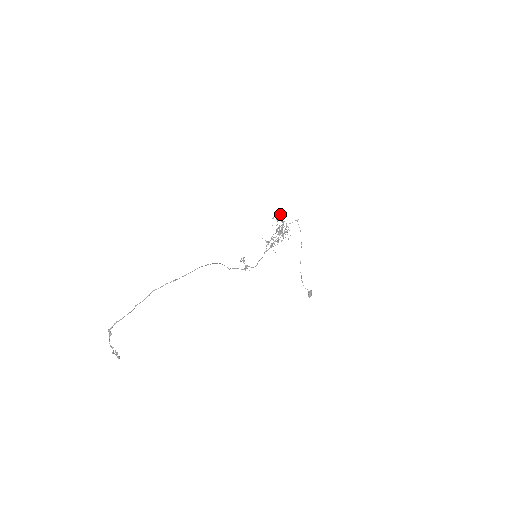
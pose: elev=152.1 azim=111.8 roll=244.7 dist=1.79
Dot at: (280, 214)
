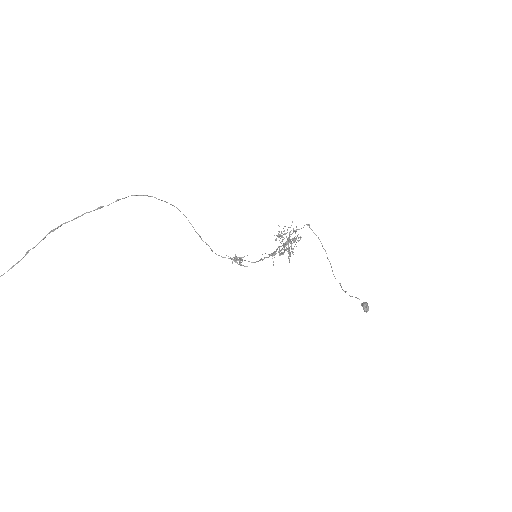
Dot at: occluded
